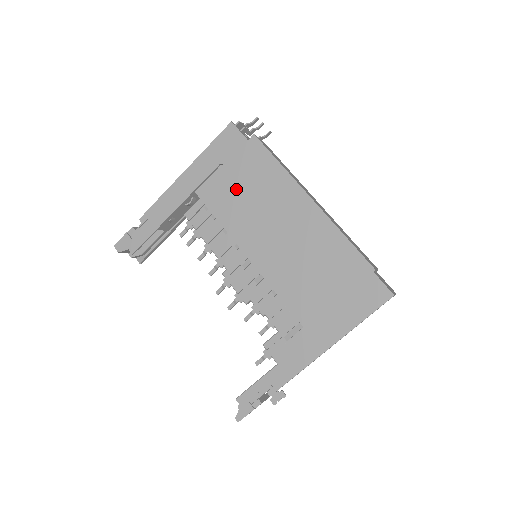
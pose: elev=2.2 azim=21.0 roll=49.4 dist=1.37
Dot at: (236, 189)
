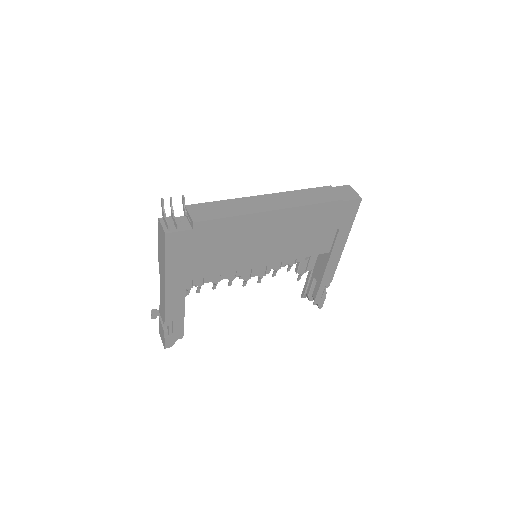
Dot at: (214, 253)
